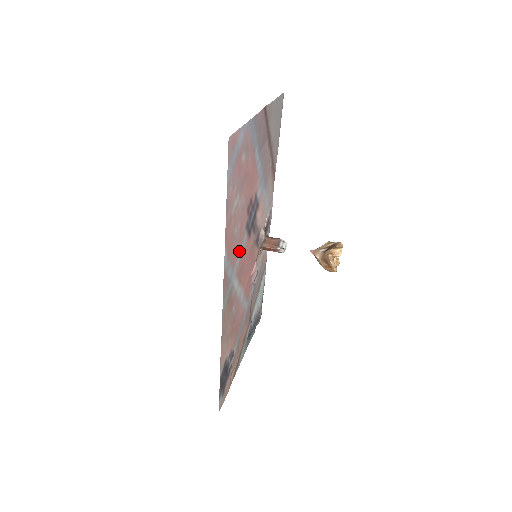
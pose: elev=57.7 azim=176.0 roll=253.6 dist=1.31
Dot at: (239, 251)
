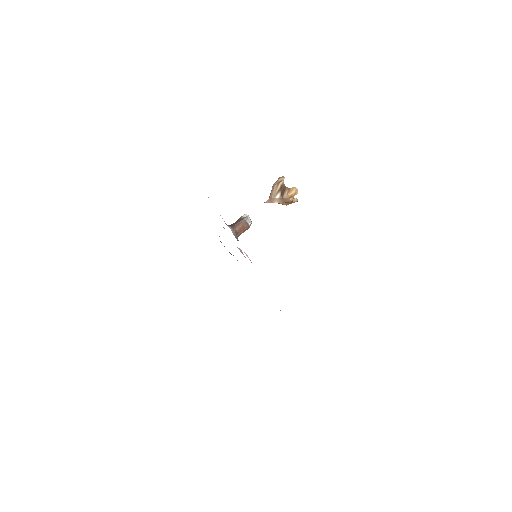
Dot at: occluded
